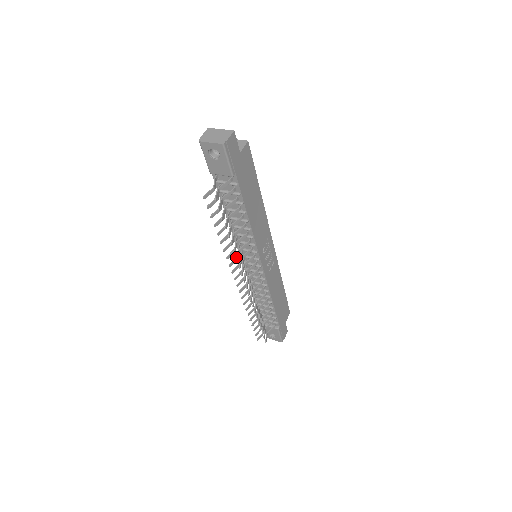
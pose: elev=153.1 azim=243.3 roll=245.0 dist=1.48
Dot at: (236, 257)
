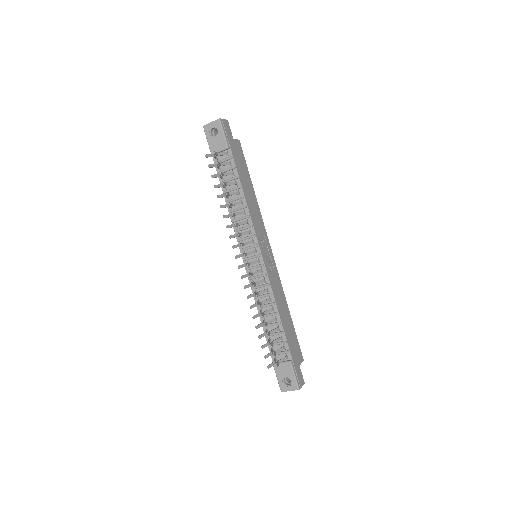
Dot at: (235, 223)
